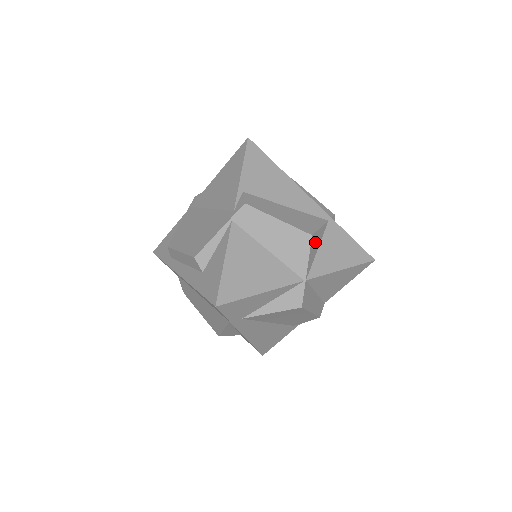
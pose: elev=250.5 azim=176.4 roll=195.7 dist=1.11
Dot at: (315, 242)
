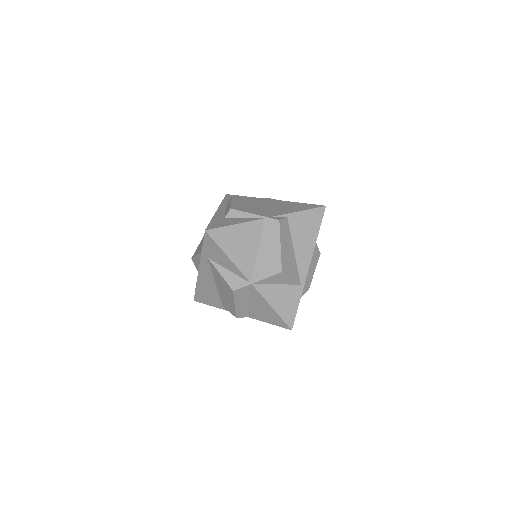
Dot at: (280, 278)
